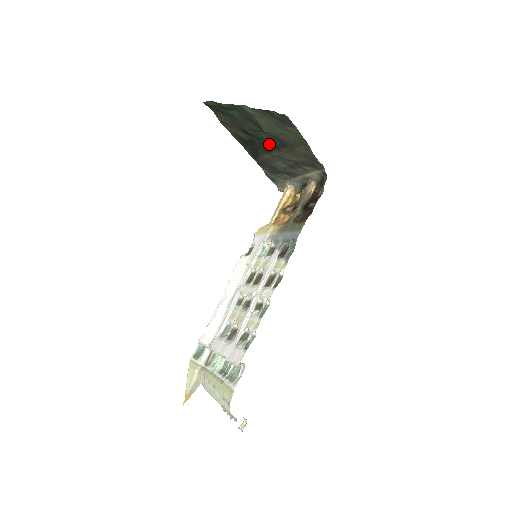
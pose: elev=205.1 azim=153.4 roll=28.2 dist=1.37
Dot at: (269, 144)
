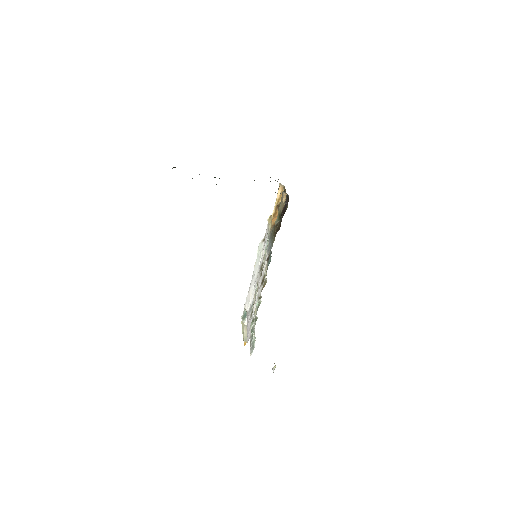
Dot at: occluded
